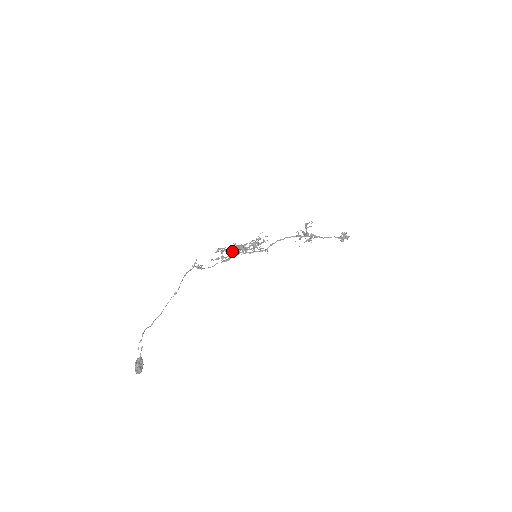
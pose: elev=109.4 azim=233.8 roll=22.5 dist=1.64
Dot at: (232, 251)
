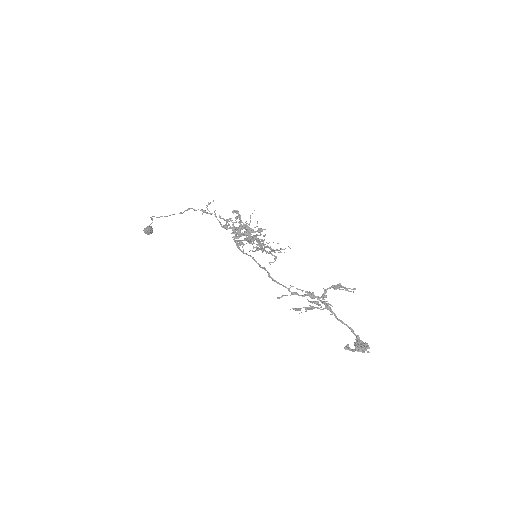
Dot at: (239, 229)
